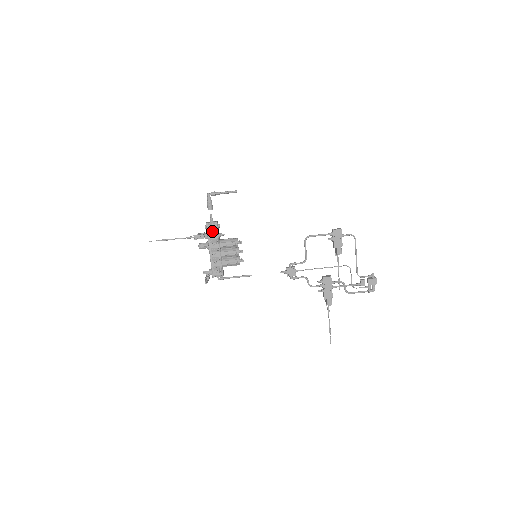
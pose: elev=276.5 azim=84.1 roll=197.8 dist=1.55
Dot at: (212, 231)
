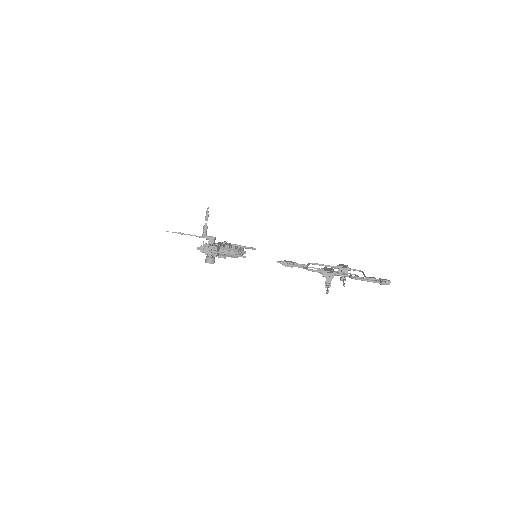
Dot at: occluded
